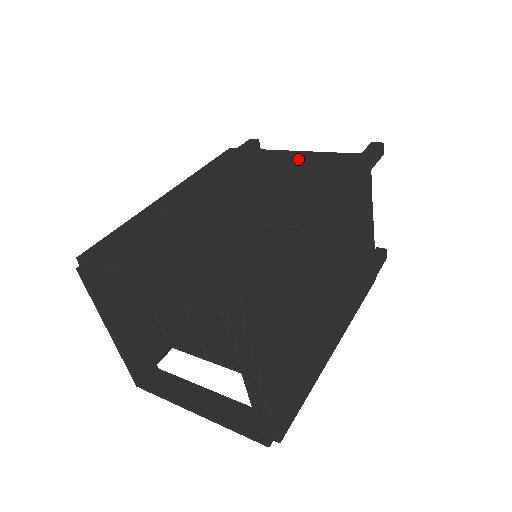
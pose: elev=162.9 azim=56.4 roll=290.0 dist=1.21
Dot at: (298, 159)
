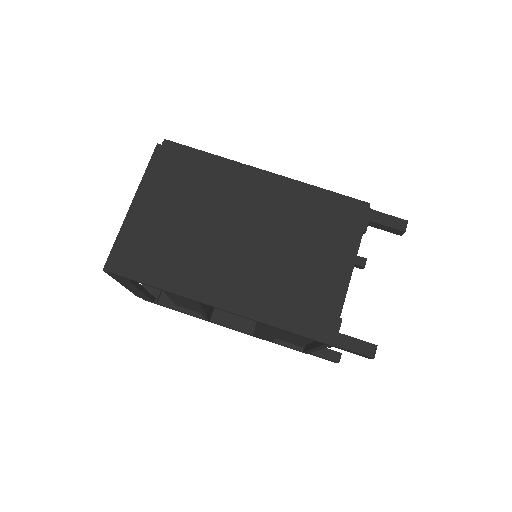
Dot at: occluded
